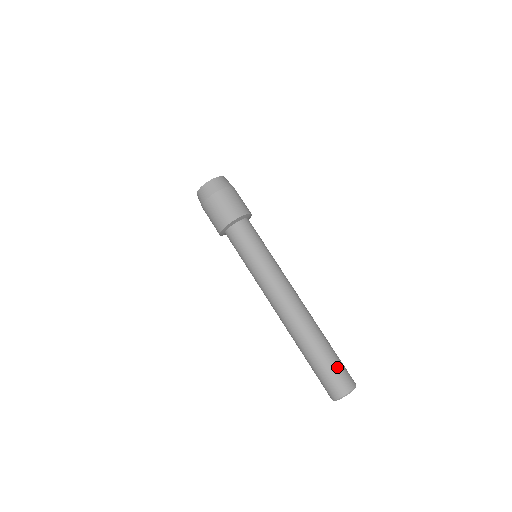
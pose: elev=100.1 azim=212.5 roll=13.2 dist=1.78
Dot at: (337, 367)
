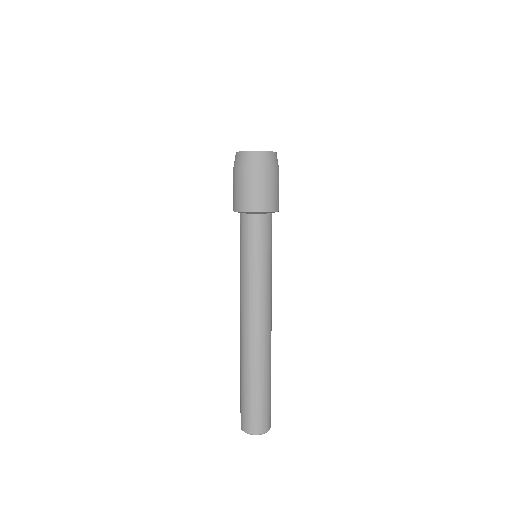
Dot at: (258, 408)
